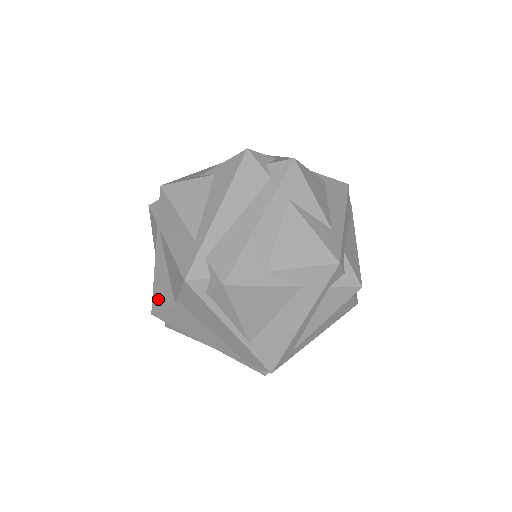
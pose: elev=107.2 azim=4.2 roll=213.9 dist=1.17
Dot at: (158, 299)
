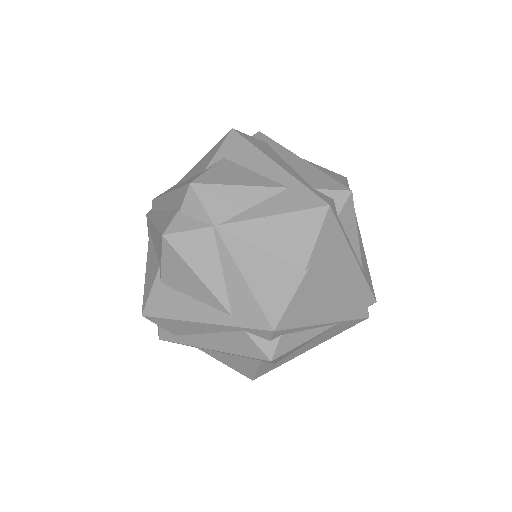
Dot at: (274, 299)
